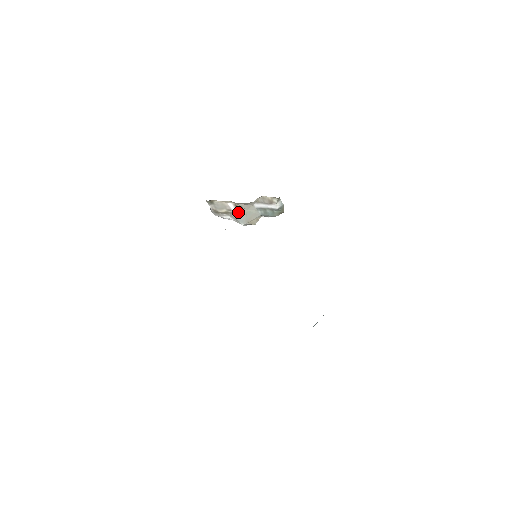
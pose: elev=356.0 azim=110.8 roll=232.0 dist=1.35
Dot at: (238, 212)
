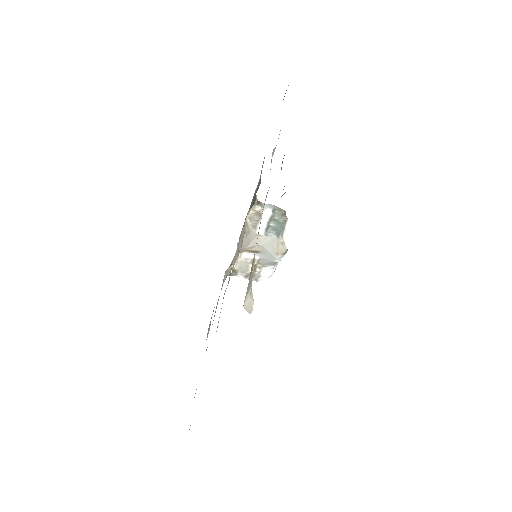
Dot at: (259, 255)
